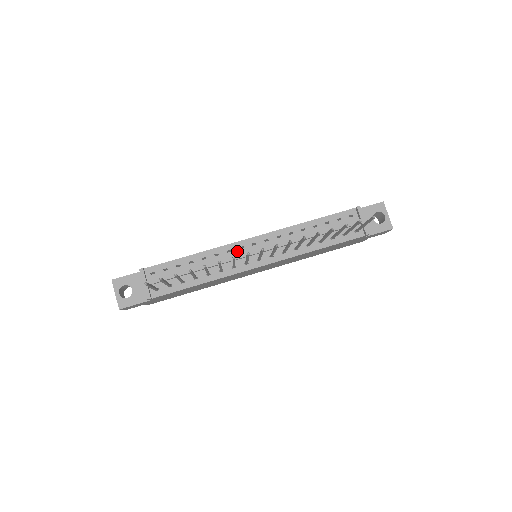
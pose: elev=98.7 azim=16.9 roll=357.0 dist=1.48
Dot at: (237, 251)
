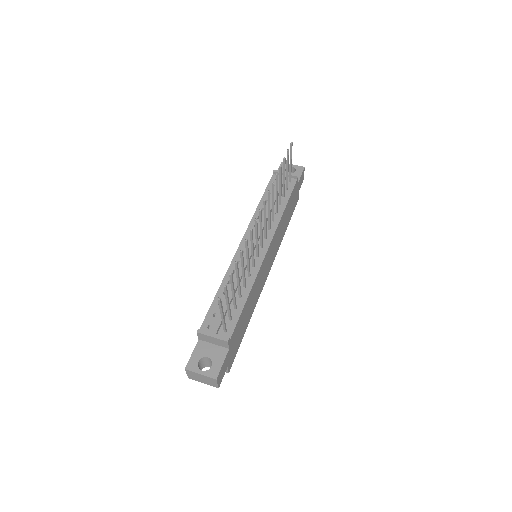
Dot at: occluded
